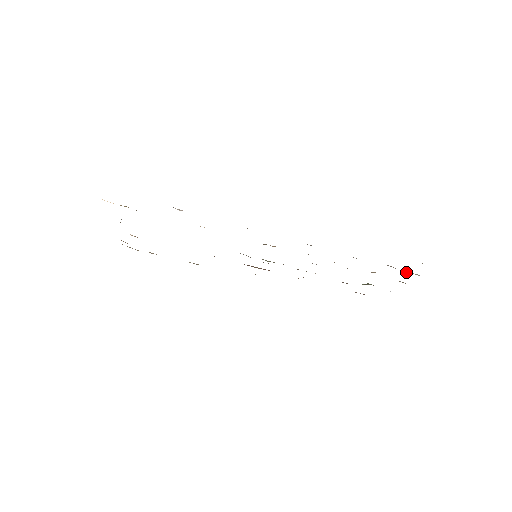
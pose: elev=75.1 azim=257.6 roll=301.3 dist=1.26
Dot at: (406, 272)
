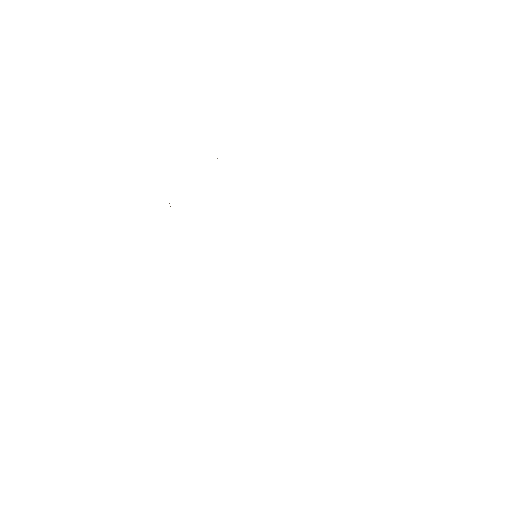
Dot at: occluded
